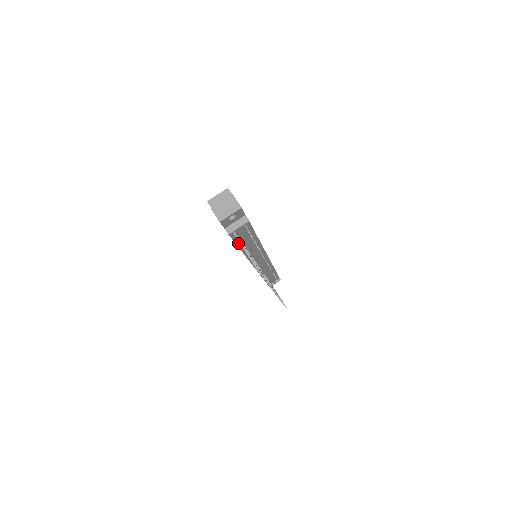
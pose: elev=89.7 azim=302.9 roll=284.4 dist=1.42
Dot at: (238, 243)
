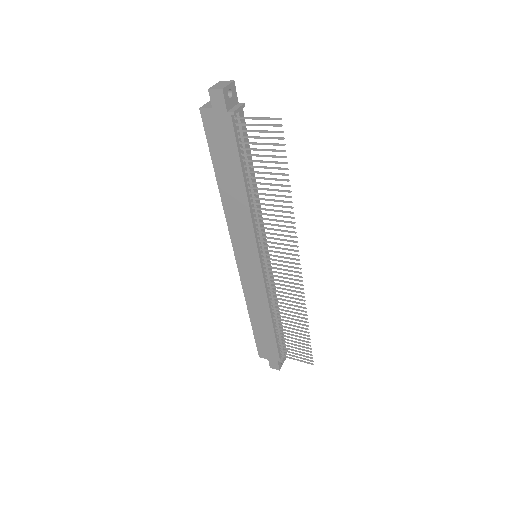
Dot at: (241, 162)
